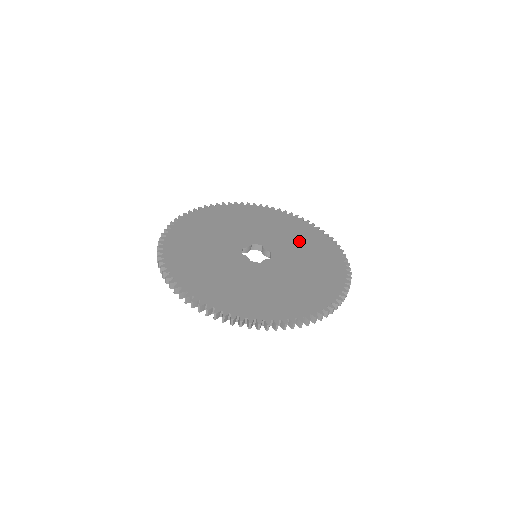
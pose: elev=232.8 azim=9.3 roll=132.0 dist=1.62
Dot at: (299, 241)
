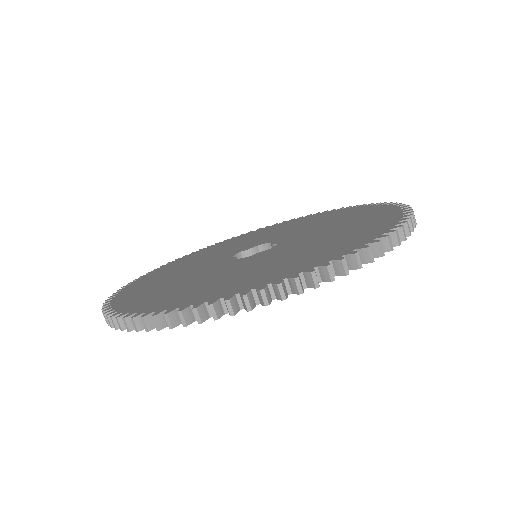
Dot at: (335, 222)
